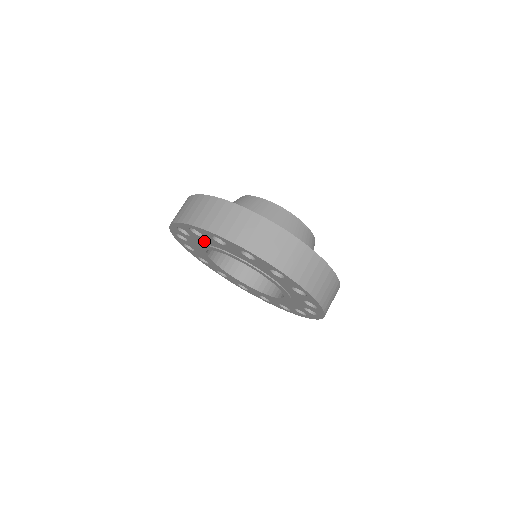
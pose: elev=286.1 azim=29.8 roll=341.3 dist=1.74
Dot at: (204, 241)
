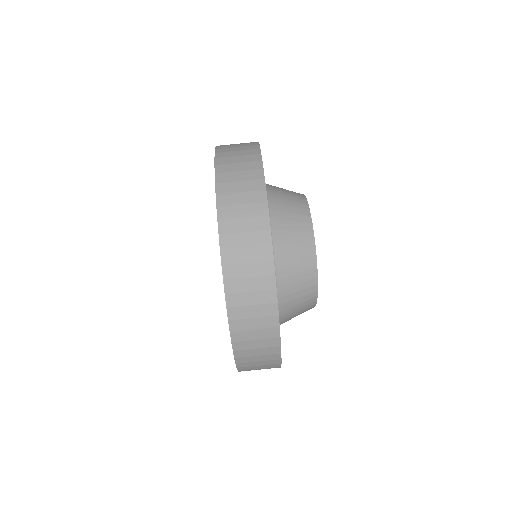
Dot at: occluded
